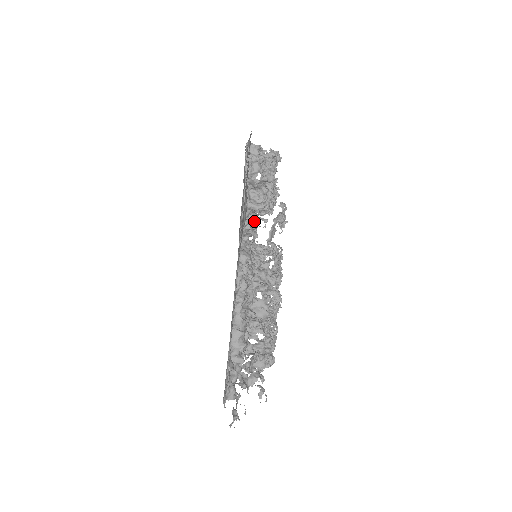
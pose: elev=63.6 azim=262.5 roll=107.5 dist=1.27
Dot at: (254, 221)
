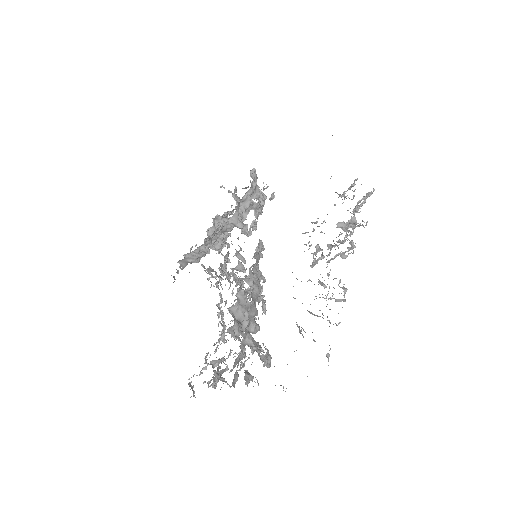
Dot at: (355, 184)
